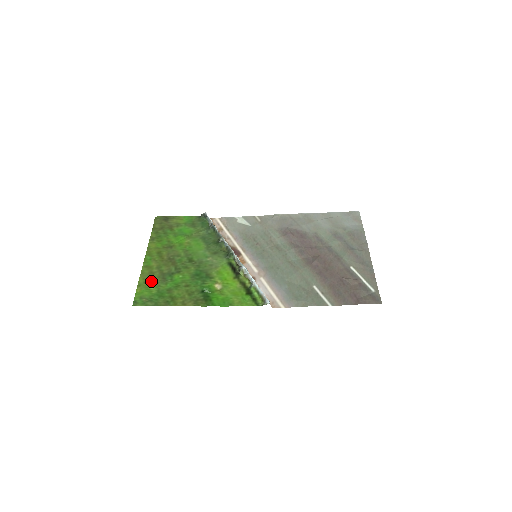
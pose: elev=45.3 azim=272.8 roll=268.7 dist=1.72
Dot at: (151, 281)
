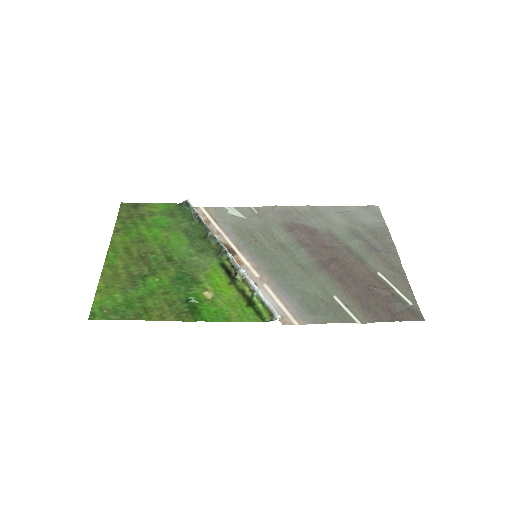
Dot at: (115, 285)
